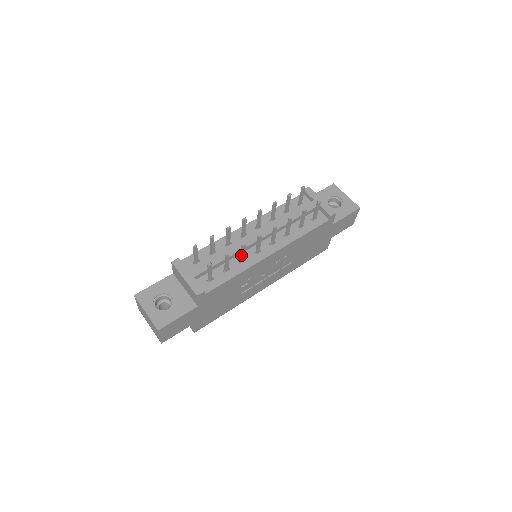
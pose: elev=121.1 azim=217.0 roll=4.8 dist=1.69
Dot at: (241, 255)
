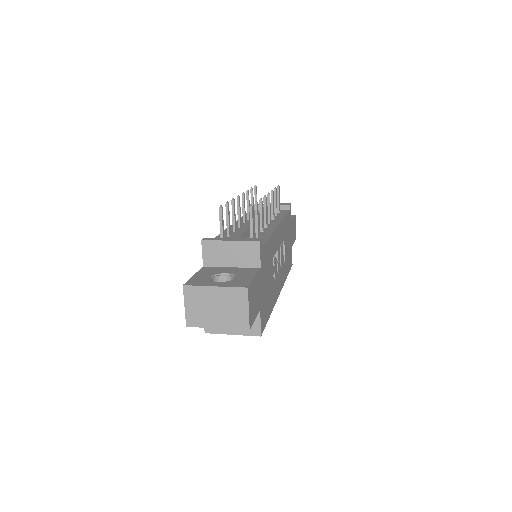
Dot at: (260, 219)
